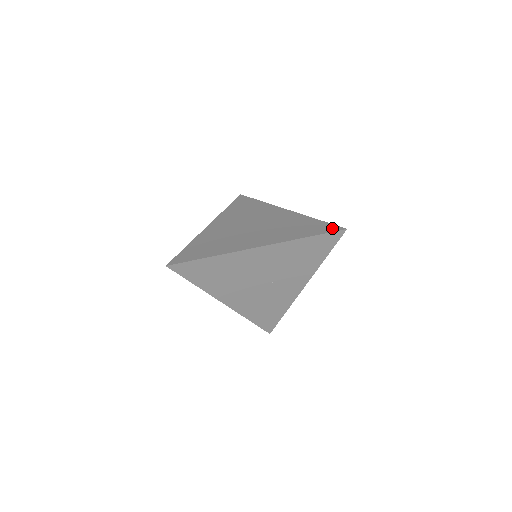
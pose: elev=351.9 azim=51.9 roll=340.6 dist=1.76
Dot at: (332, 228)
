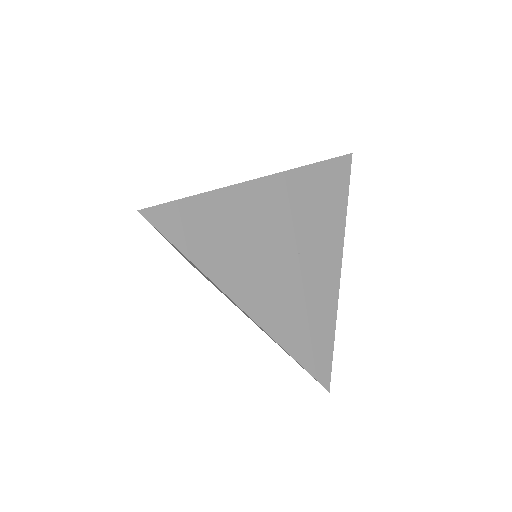
Dot at: occluded
